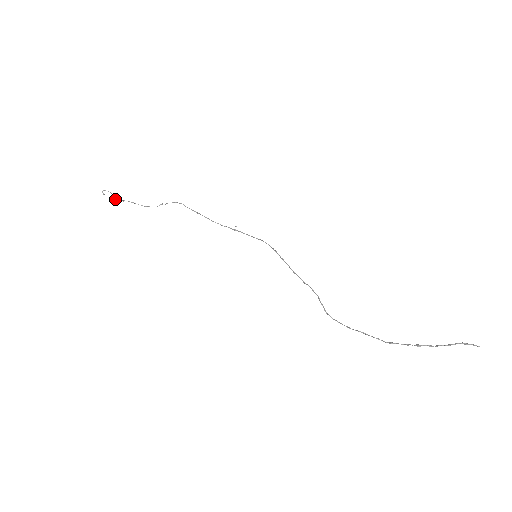
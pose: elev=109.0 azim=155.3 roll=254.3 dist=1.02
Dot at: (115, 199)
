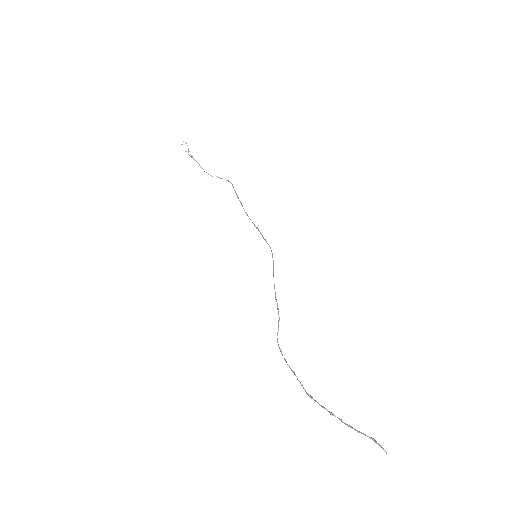
Dot at: occluded
